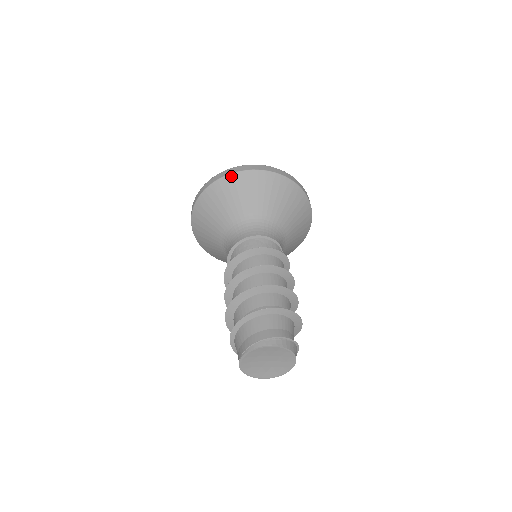
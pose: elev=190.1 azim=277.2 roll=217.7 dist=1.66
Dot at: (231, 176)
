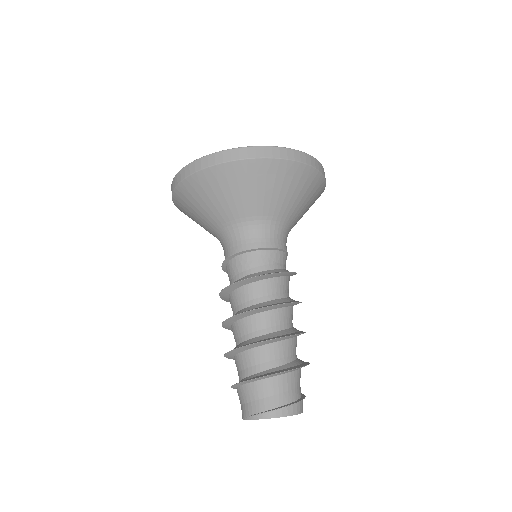
Dot at: (219, 167)
